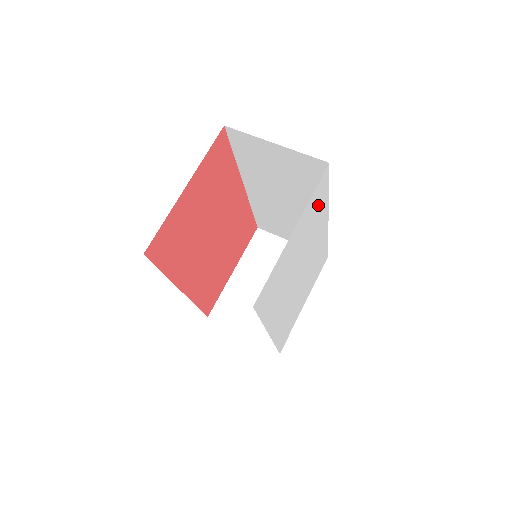
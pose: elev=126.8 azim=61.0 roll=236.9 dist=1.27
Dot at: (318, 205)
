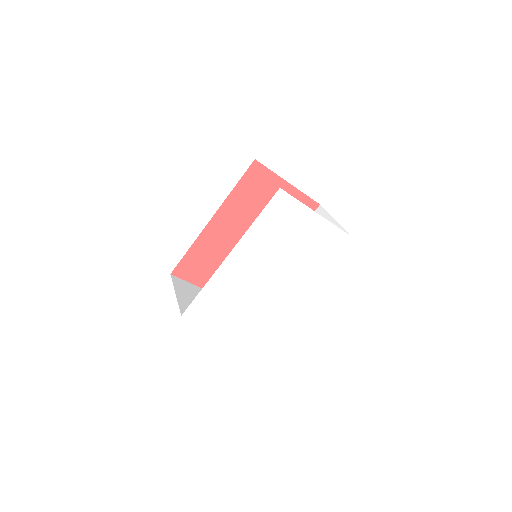
Dot at: (323, 249)
